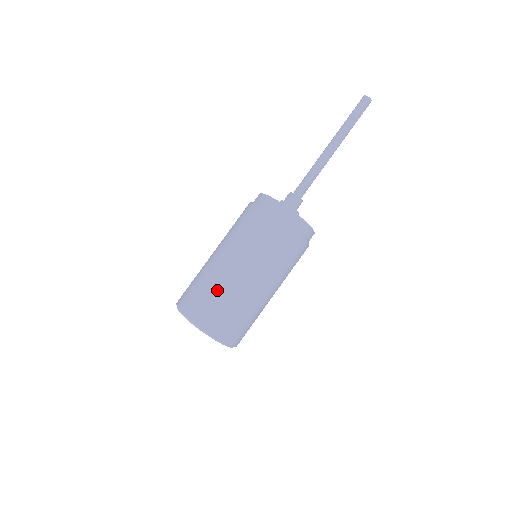
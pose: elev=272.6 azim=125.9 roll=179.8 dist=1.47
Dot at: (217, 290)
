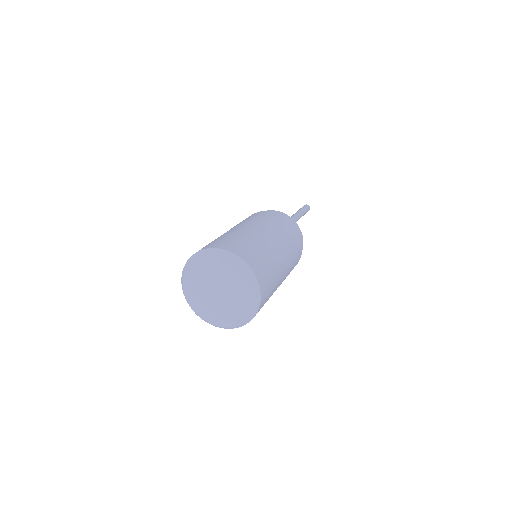
Dot at: (249, 239)
